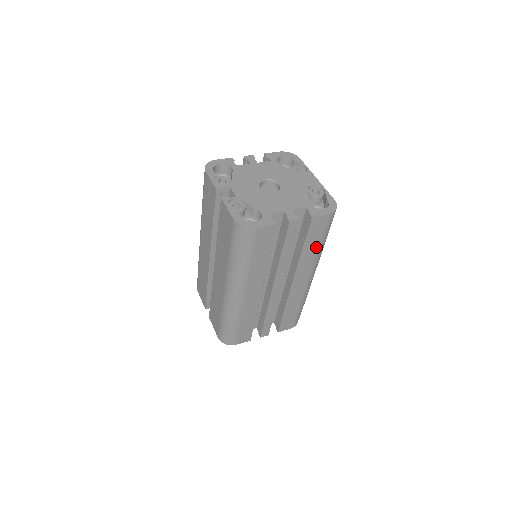
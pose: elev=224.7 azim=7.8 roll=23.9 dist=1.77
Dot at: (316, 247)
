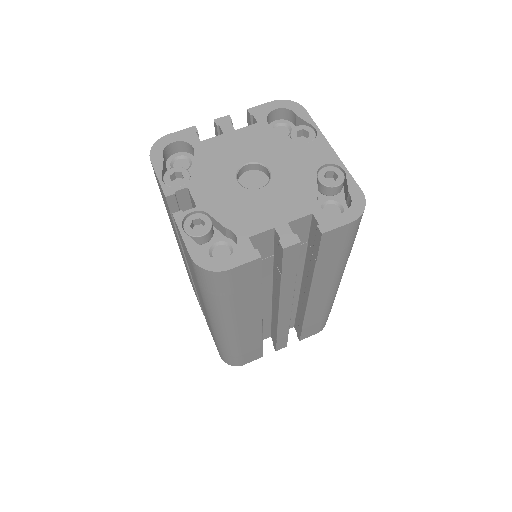
Dot at: (336, 261)
